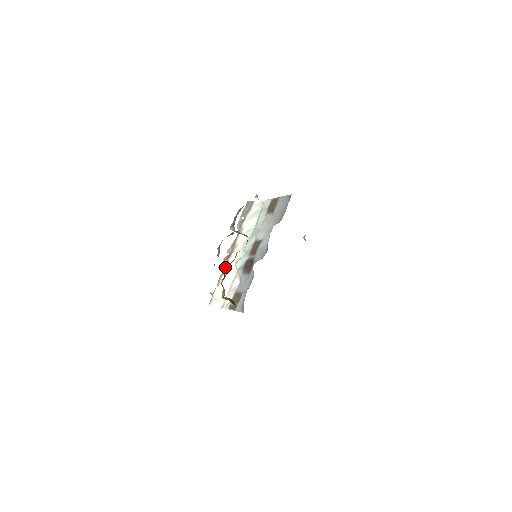
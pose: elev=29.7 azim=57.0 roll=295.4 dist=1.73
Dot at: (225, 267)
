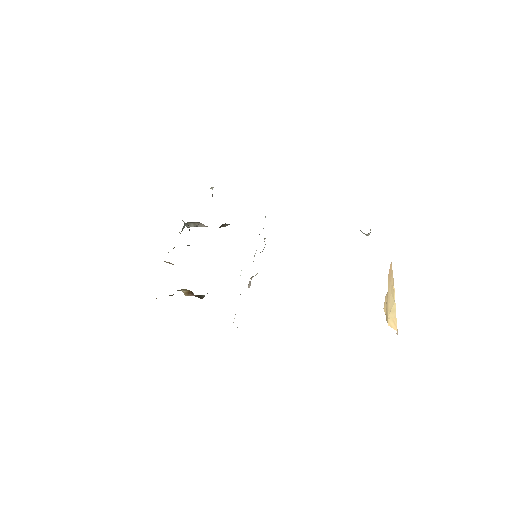
Dot at: occluded
